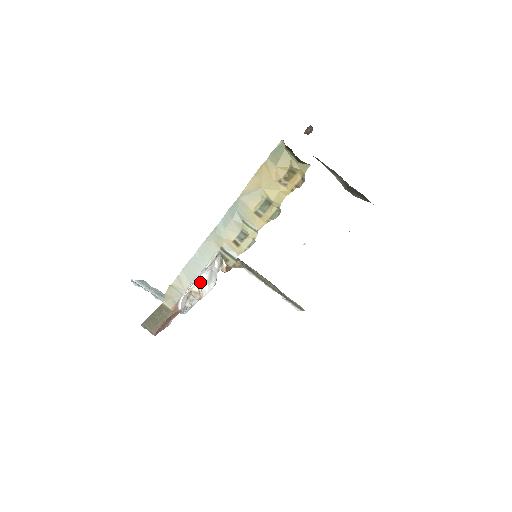
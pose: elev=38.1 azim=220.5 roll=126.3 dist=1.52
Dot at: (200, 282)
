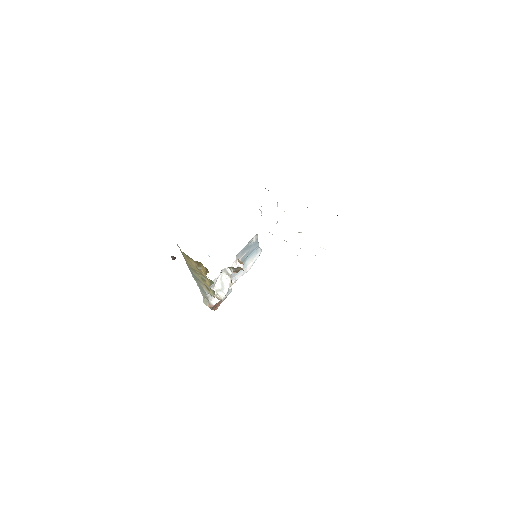
Dot at: (215, 293)
